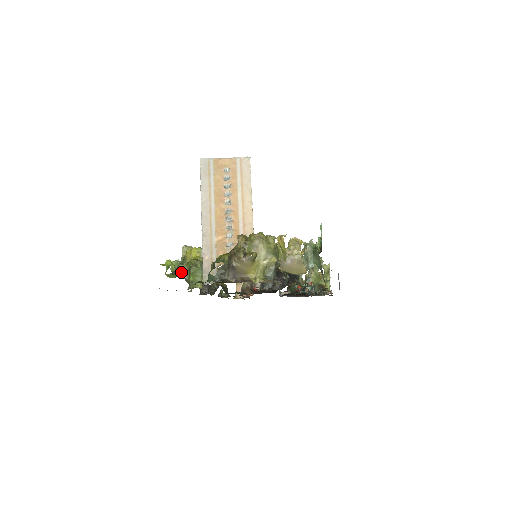
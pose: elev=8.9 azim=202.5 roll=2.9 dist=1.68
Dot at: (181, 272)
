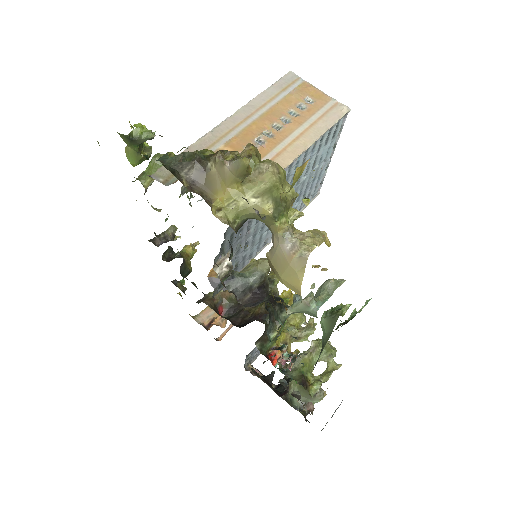
Dot at: occluded
